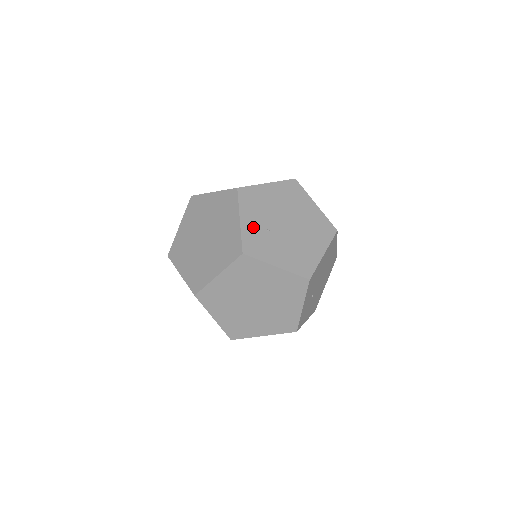
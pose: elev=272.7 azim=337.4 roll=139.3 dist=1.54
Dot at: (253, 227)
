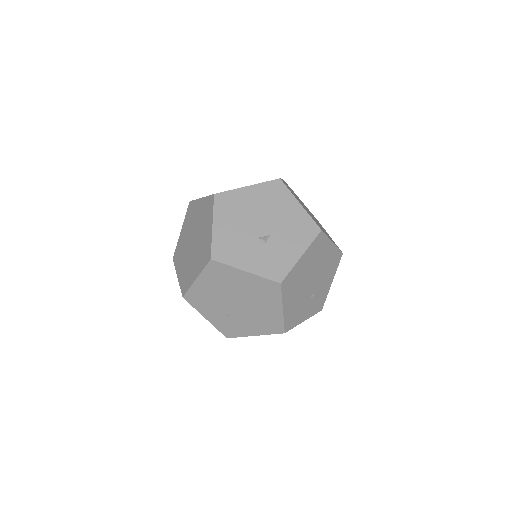
Dot at: (217, 319)
